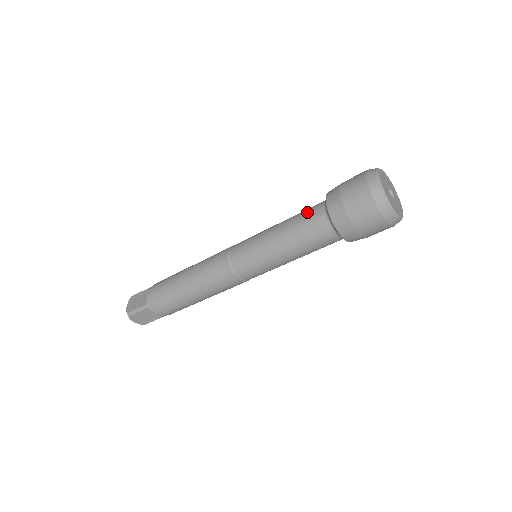
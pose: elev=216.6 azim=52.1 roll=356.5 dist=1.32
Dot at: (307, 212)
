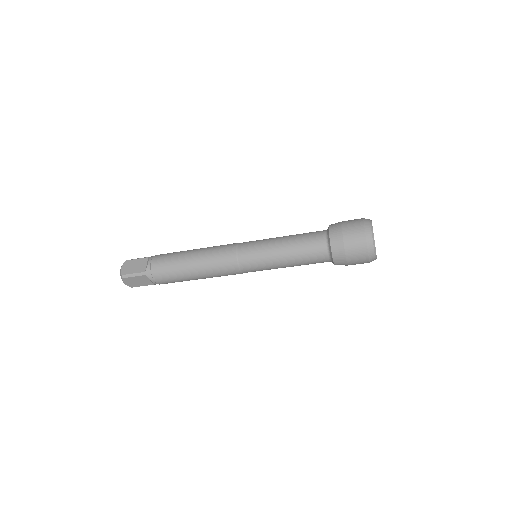
Dot at: (311, 236)
